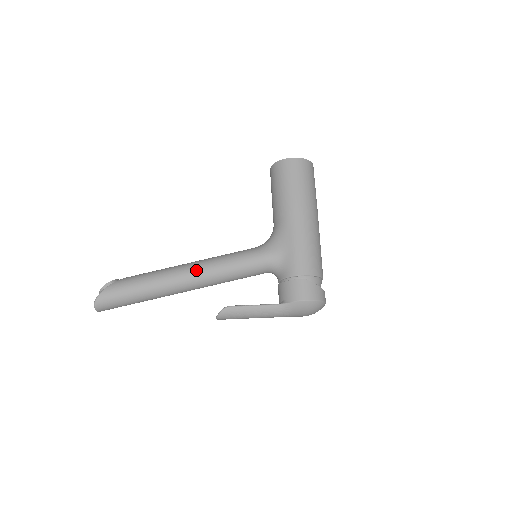
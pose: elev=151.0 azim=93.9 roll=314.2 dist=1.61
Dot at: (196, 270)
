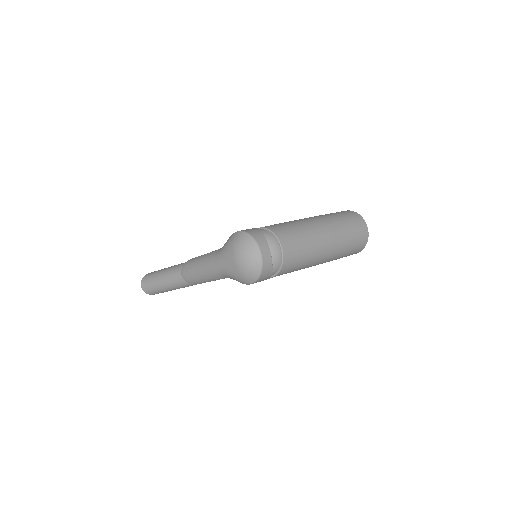
Dot at: occluded
